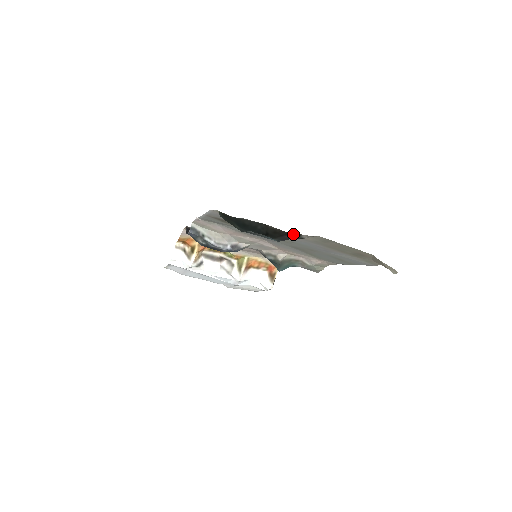
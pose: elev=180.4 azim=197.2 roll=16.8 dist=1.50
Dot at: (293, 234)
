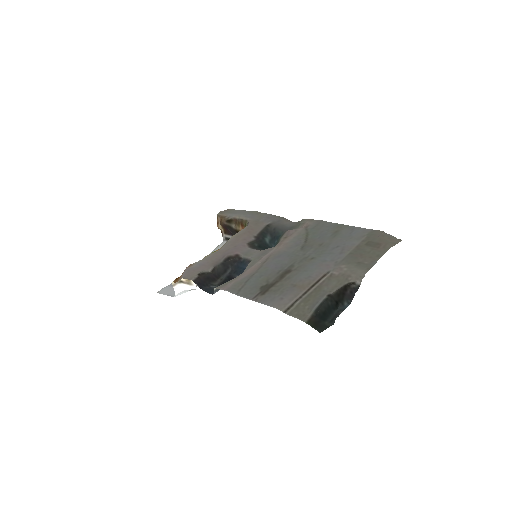
Dot at: (349, 286)
